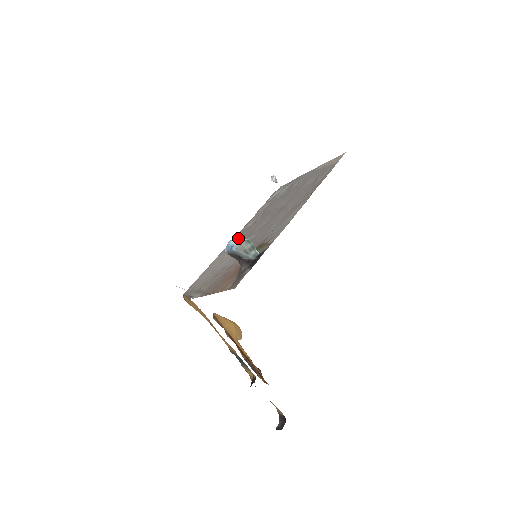
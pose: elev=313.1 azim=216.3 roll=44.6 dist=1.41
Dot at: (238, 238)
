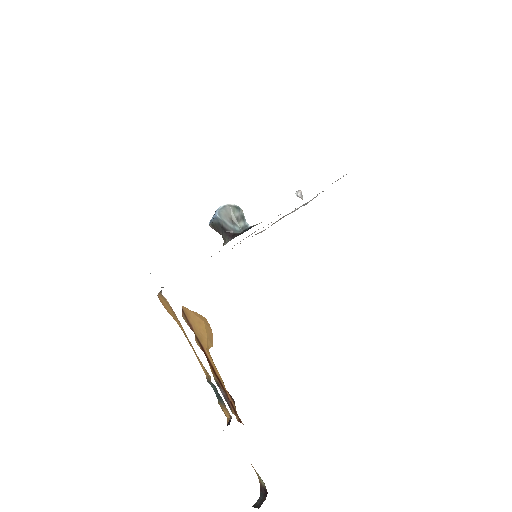
Dot at: occluded
